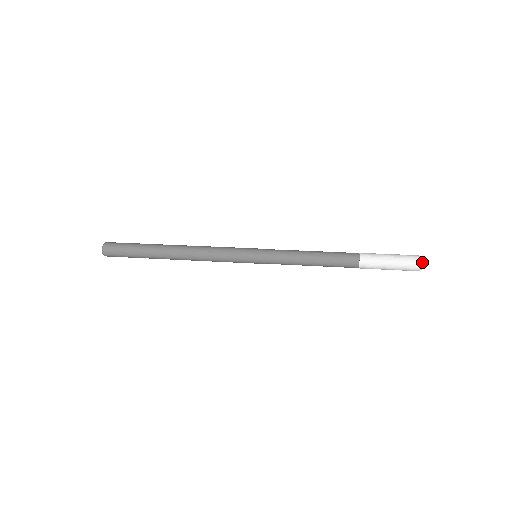
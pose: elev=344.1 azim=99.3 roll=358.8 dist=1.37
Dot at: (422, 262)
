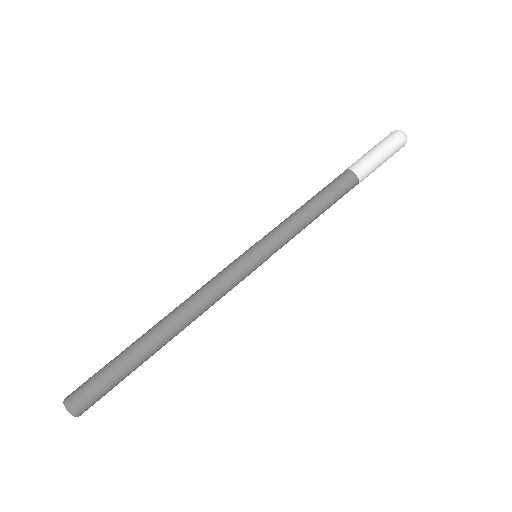
Dot at: occluded
